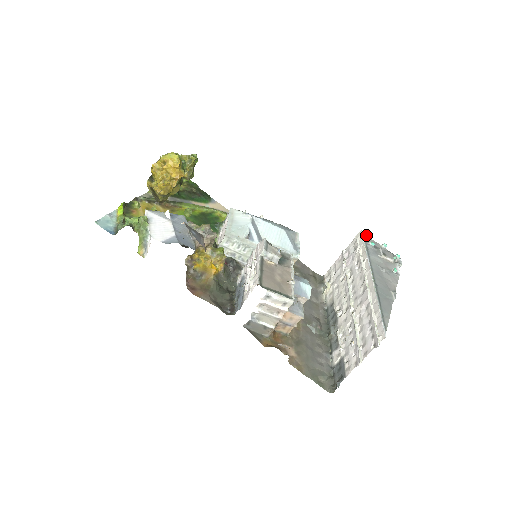
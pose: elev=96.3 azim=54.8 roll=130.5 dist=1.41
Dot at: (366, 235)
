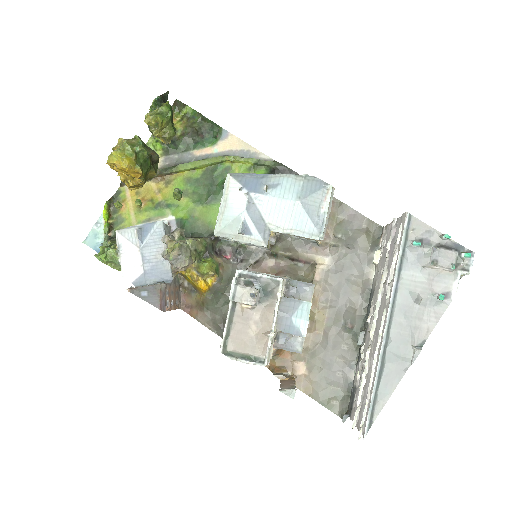
Dot at: (416, 219)
